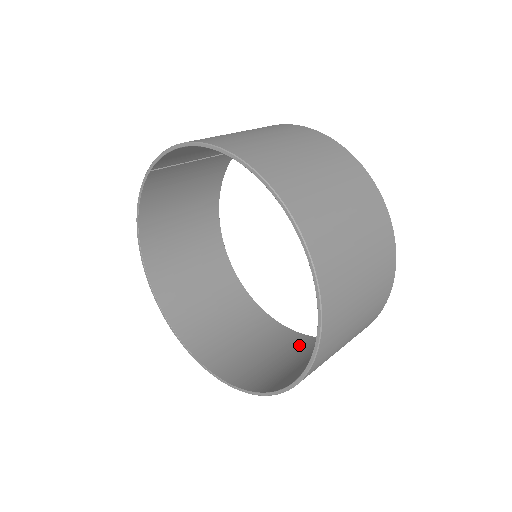
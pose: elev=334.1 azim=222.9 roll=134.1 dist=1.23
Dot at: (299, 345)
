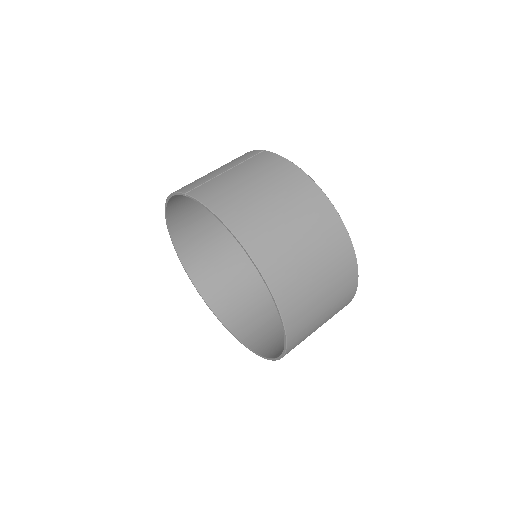
Dot at: occluded
